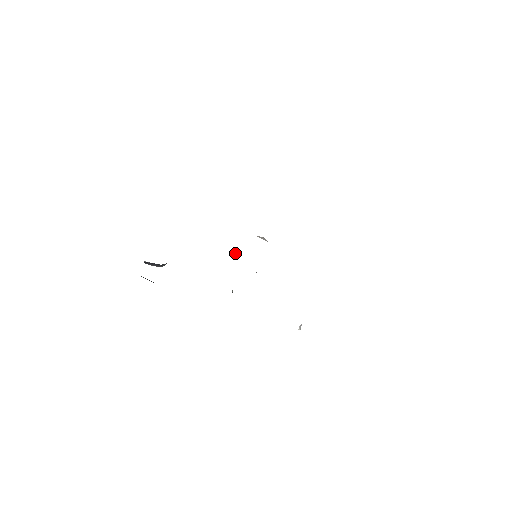
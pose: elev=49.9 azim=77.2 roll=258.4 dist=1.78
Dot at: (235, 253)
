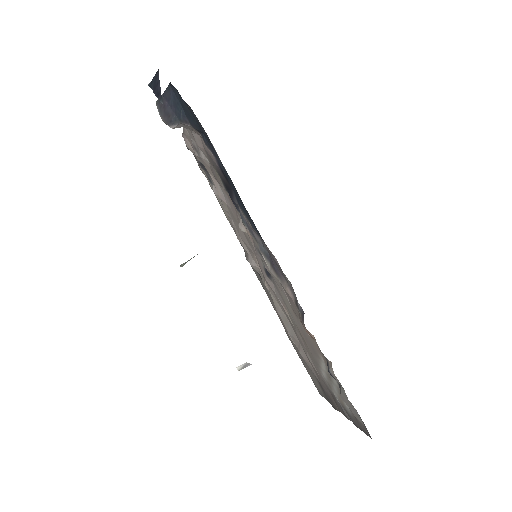
Dot at: occluded
